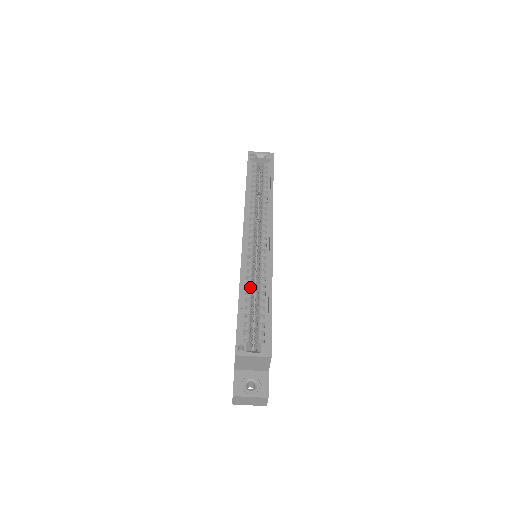
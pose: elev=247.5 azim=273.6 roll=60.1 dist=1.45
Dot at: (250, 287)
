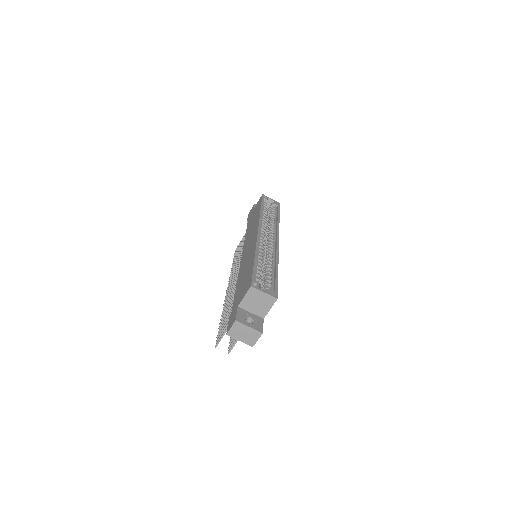
Dot at: (261, 259)
